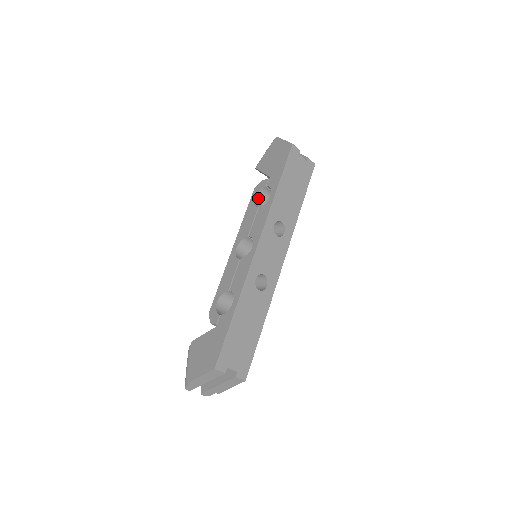
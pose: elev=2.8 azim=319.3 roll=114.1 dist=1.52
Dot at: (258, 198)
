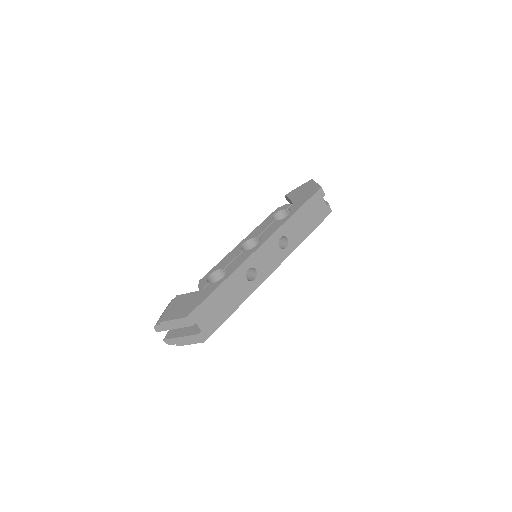
Dot at: (277, 215)
